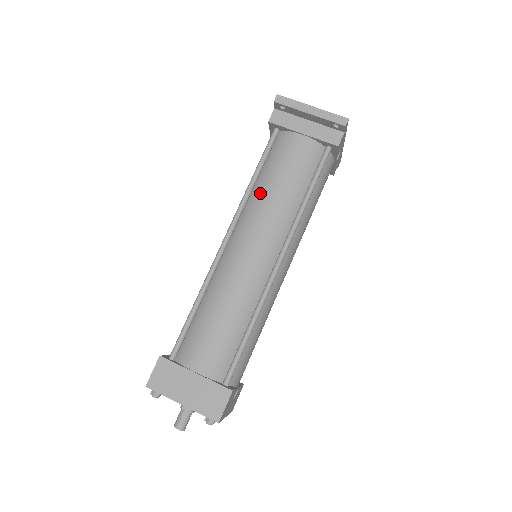
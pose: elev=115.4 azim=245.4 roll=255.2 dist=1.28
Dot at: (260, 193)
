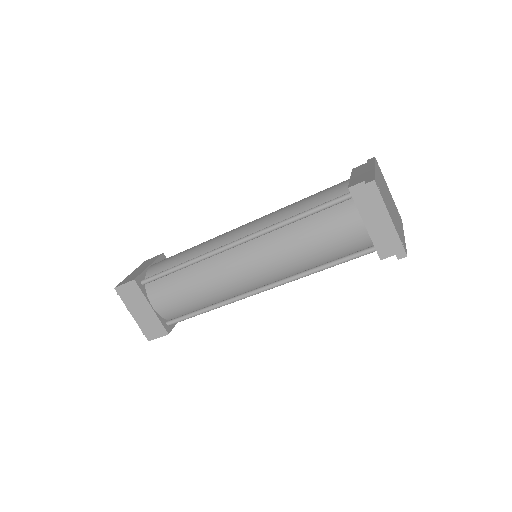
Dot at: (289, 236)
